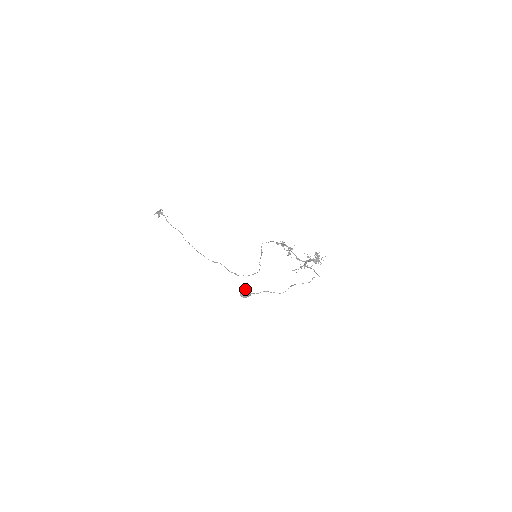
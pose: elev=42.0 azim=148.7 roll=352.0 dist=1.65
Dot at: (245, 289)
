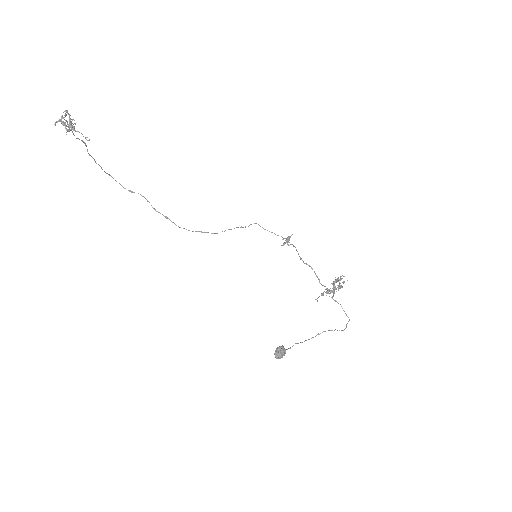
Dot at: (283, 349)
